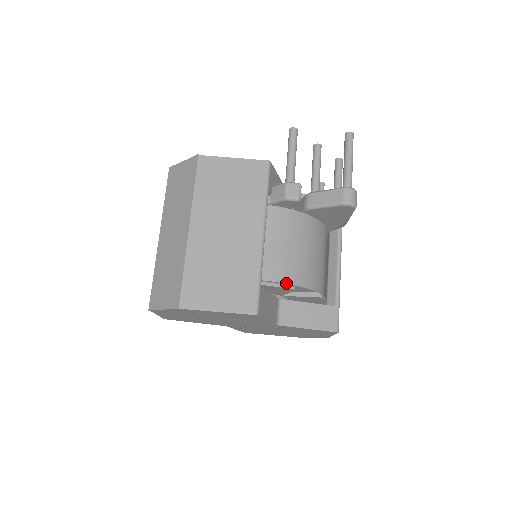
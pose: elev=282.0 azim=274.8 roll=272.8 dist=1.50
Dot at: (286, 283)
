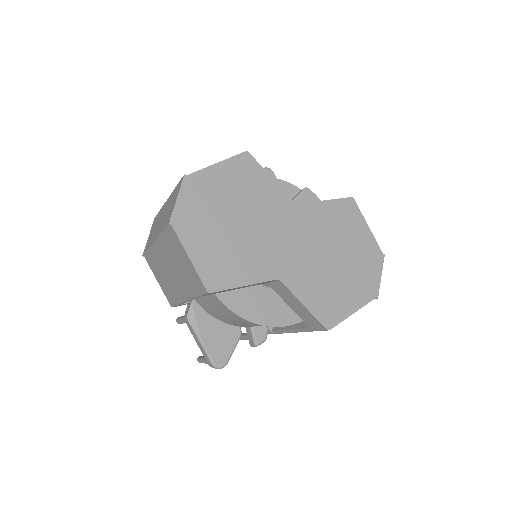
Dot at: occluded
